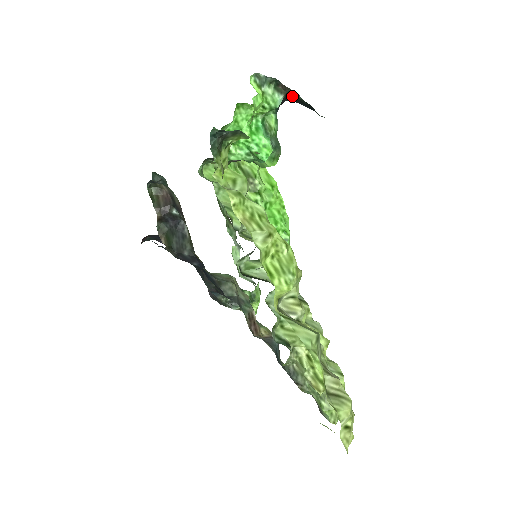
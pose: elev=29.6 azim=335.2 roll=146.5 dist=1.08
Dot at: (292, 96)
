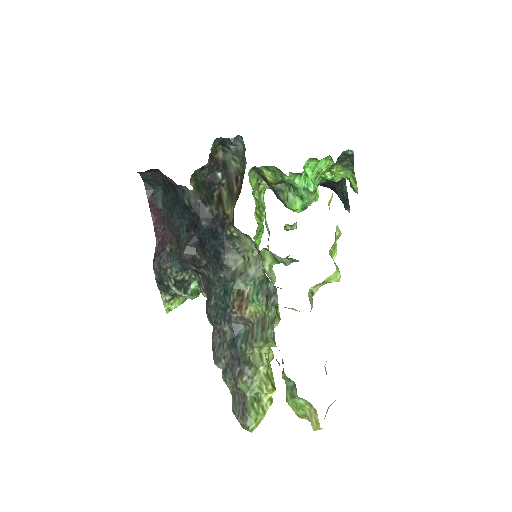
Dot at: (340, 185)
